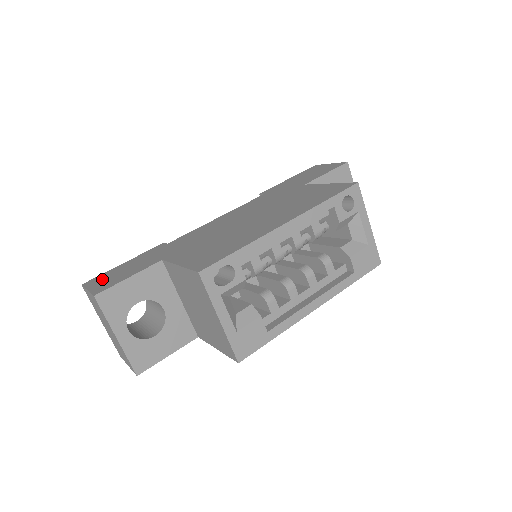
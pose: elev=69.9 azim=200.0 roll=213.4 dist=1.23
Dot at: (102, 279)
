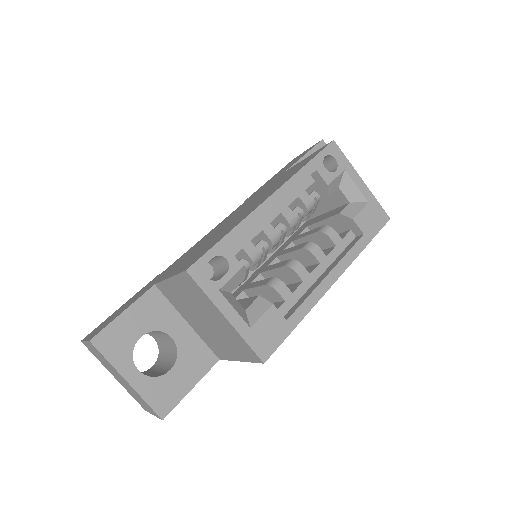
Dot at: (99, 327)
